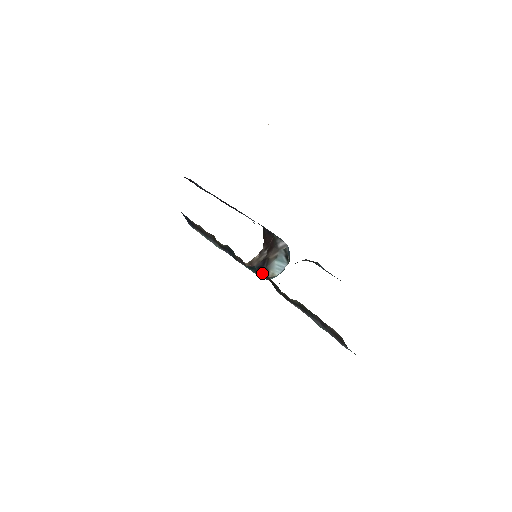
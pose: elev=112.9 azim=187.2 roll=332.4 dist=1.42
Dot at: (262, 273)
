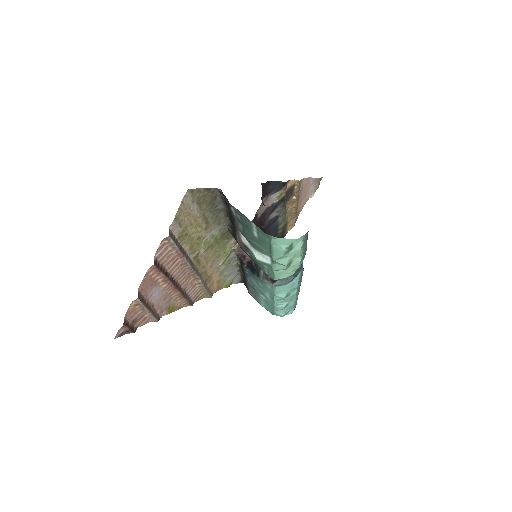
Dot at: (264, 275)
